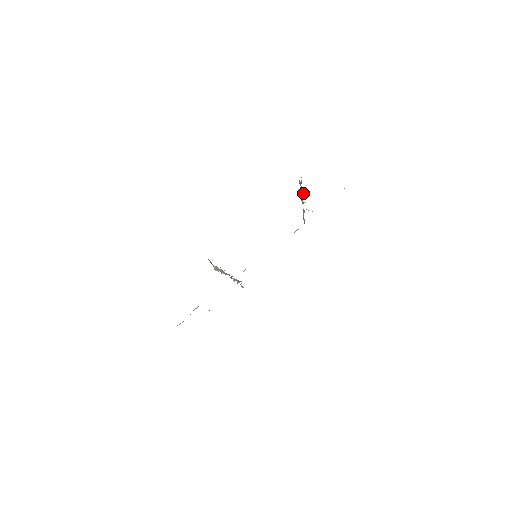
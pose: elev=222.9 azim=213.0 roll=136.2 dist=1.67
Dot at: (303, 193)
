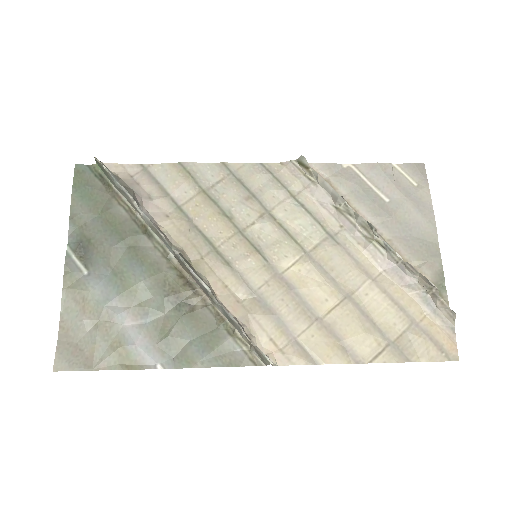
Dot at: (414, 278)
